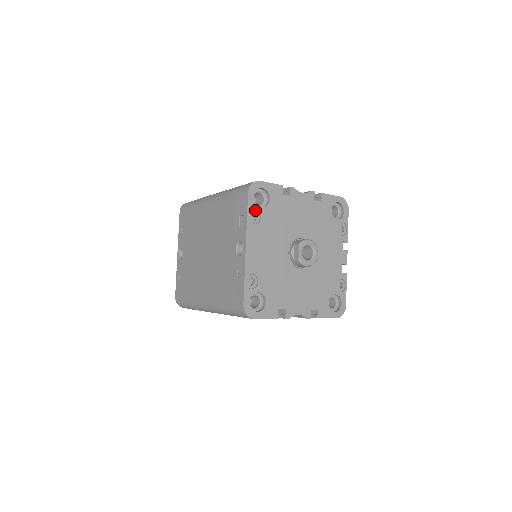
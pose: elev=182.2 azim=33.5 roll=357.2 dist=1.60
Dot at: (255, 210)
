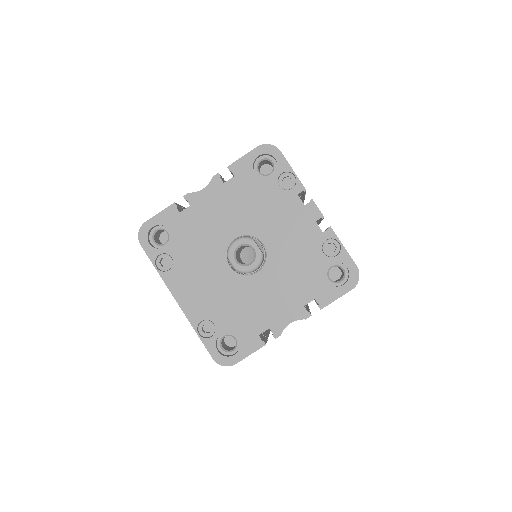
Dot at: (161, 255)
